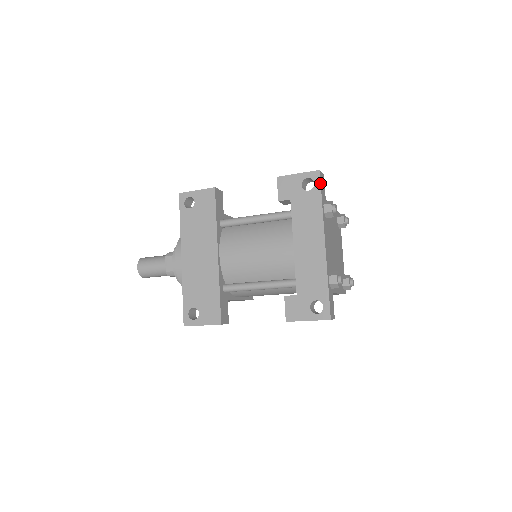
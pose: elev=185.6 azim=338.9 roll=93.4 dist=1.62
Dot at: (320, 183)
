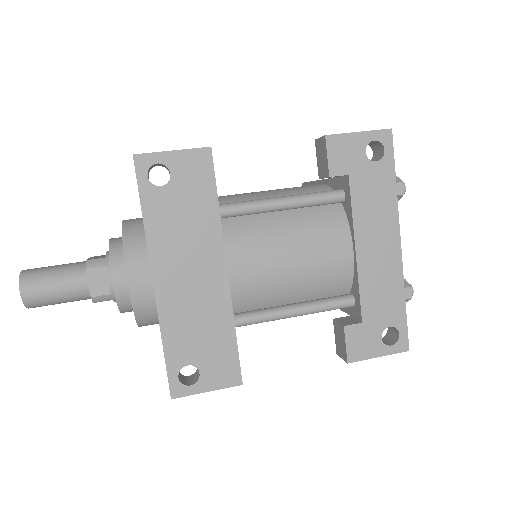
Dot at: (393, 150)
